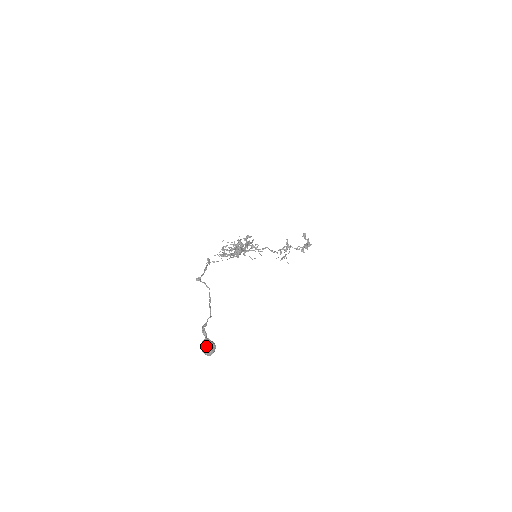
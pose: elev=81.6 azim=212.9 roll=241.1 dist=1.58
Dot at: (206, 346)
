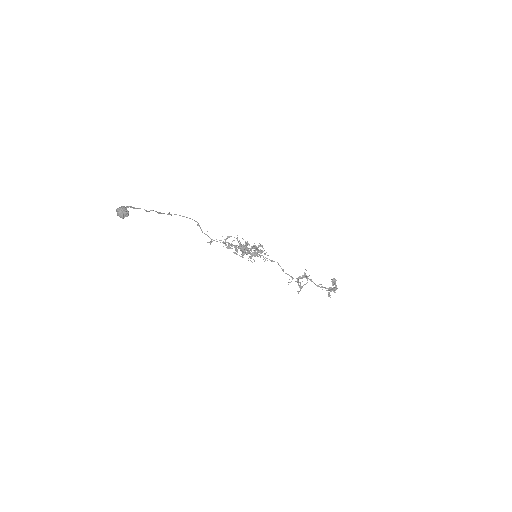
Dot at: (119, 207)
